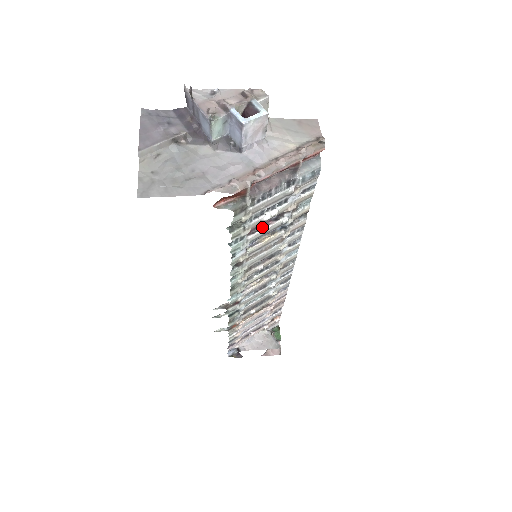
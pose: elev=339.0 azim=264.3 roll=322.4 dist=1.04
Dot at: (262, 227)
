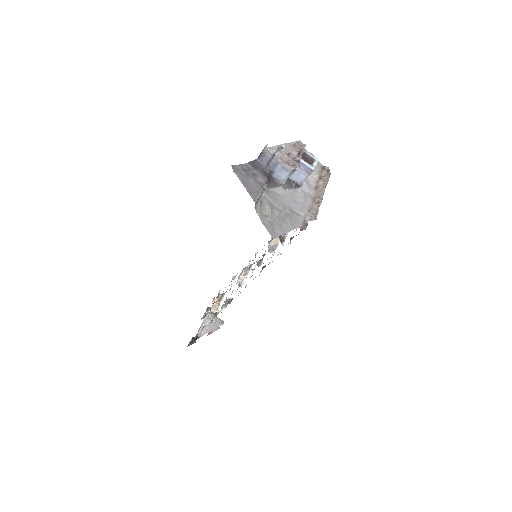
Dot at: (284, 234)
